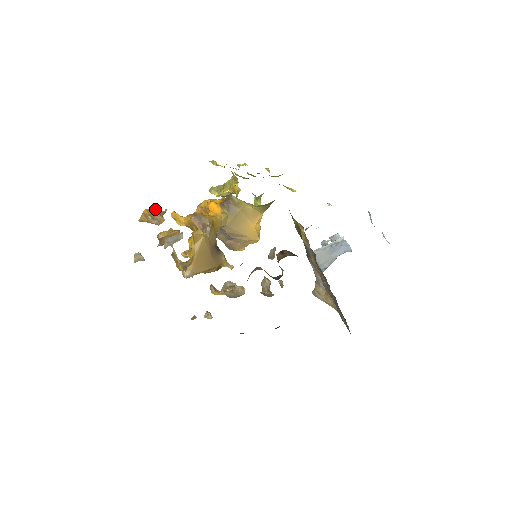
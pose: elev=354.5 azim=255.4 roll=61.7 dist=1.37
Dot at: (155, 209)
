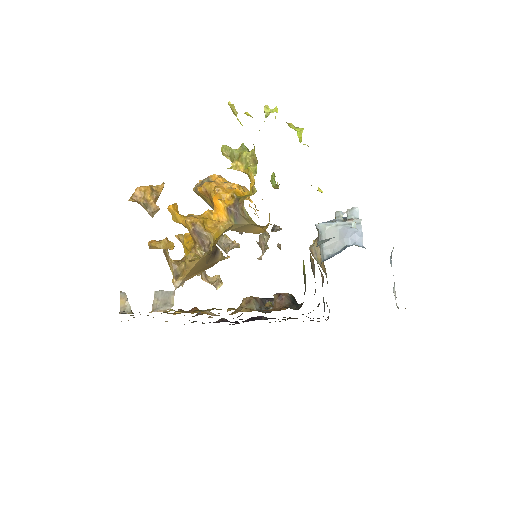
Dot at: (149, 191)
